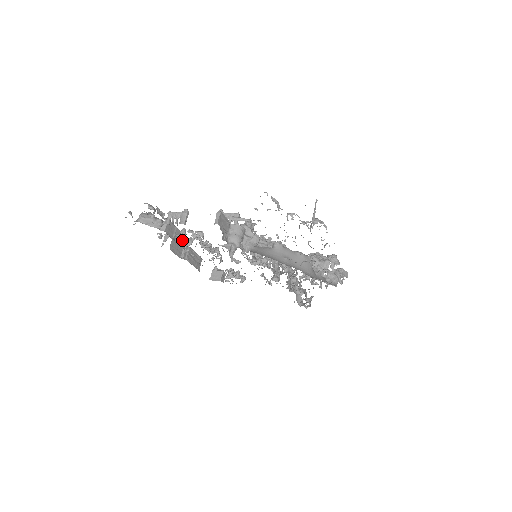
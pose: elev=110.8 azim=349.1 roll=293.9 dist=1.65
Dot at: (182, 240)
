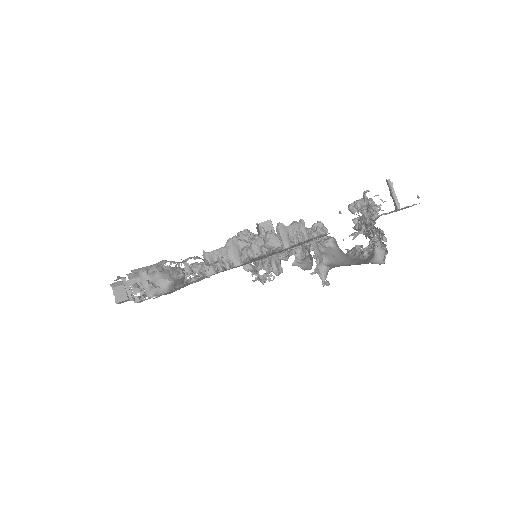
Dot at: occluded
